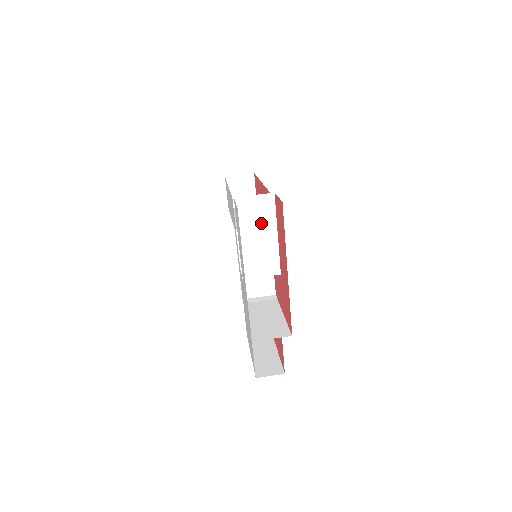
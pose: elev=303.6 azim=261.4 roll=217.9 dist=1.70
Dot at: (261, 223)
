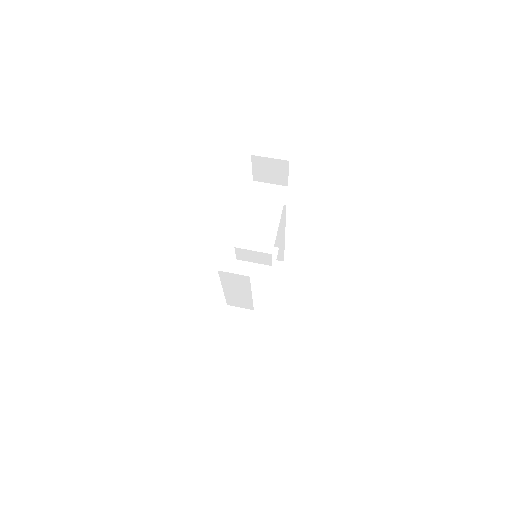
Dot at: (269, 206)
